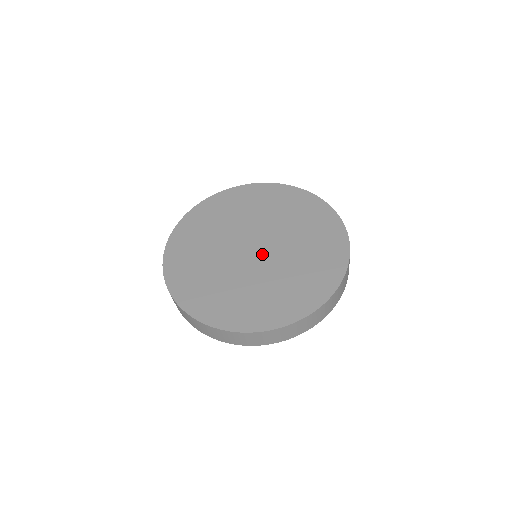
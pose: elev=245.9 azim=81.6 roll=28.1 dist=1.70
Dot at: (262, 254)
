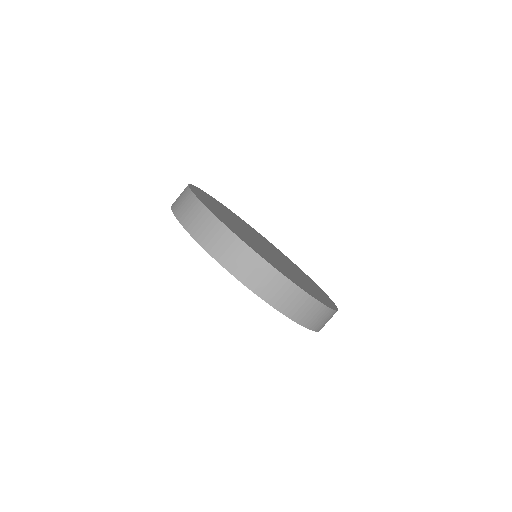
Dot at: occluded
